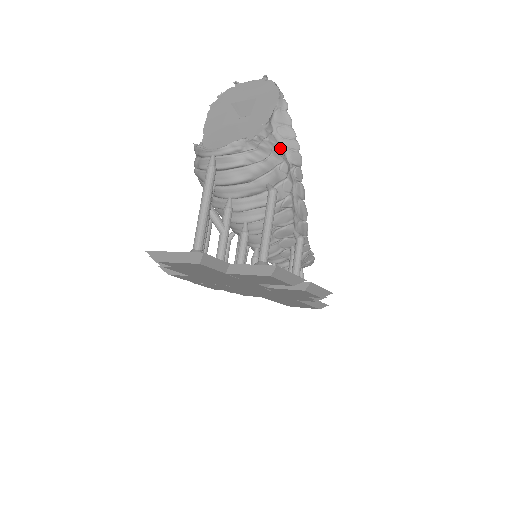
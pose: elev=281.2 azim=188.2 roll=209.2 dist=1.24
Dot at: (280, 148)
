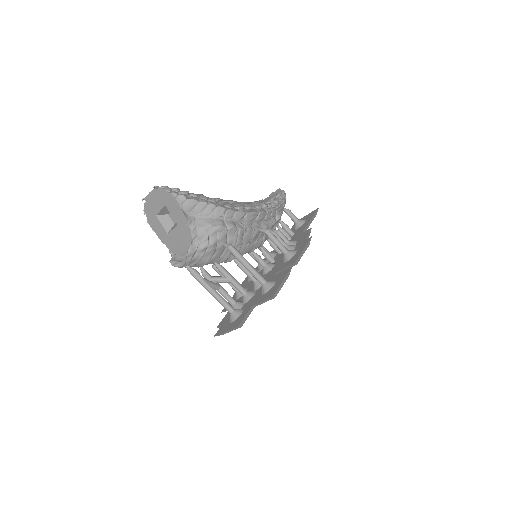
Dot at: (207, 221)
